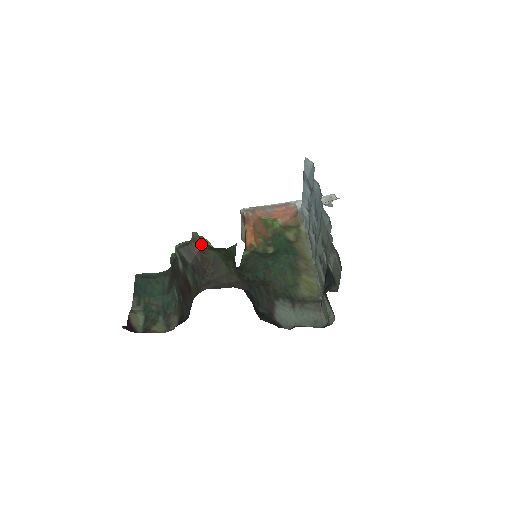
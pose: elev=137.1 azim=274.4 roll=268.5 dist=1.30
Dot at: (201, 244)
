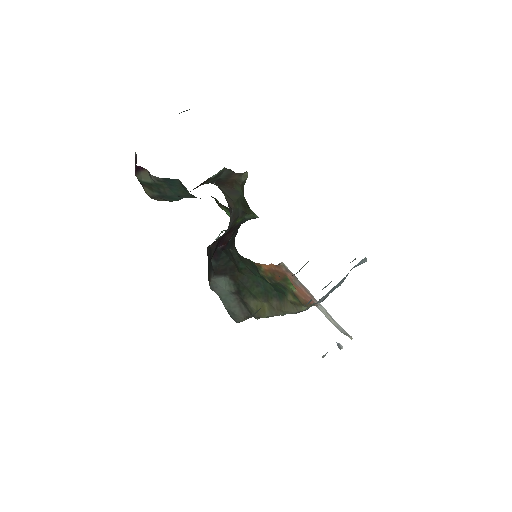
Dot at: (241, 181)
